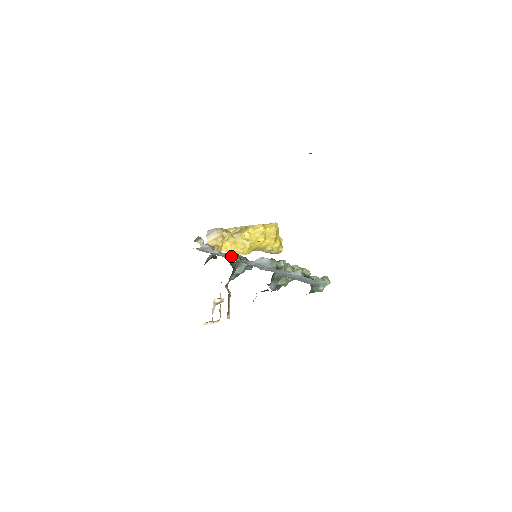
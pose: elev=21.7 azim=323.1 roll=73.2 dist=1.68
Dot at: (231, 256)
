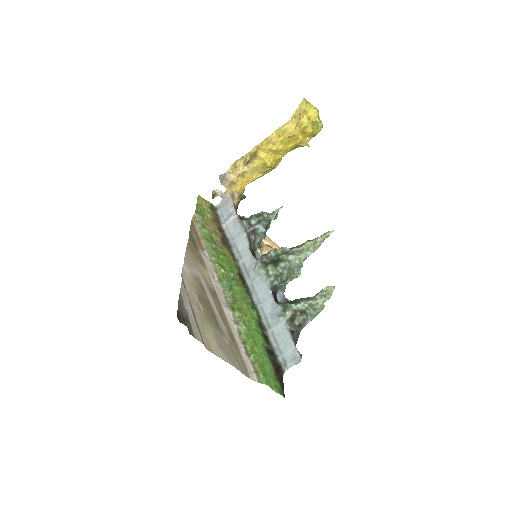
Dot at: (241, 239)
